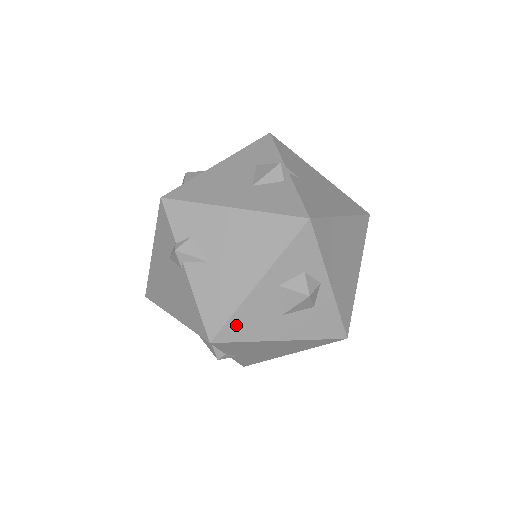
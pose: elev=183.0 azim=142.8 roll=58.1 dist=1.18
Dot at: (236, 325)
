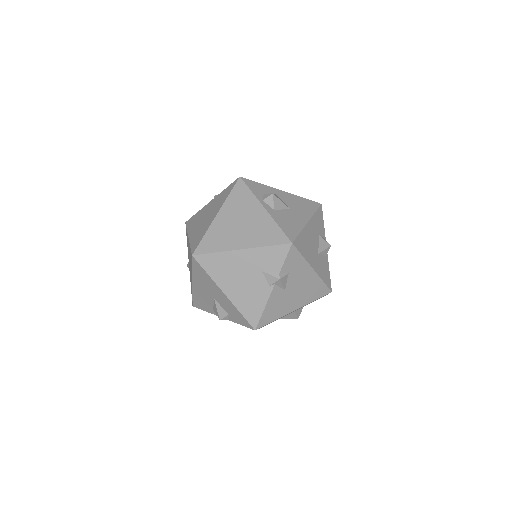
Dot at: occluded
